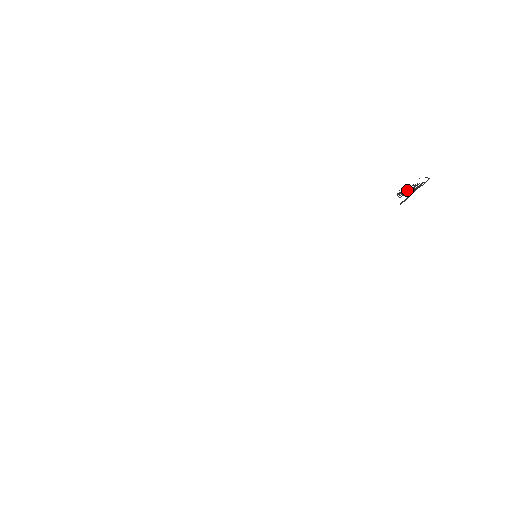
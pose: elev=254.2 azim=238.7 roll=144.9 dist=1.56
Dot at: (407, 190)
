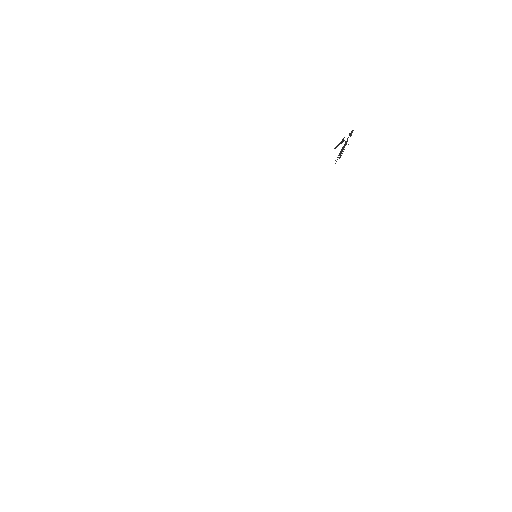
Dot at: (341, 151)
